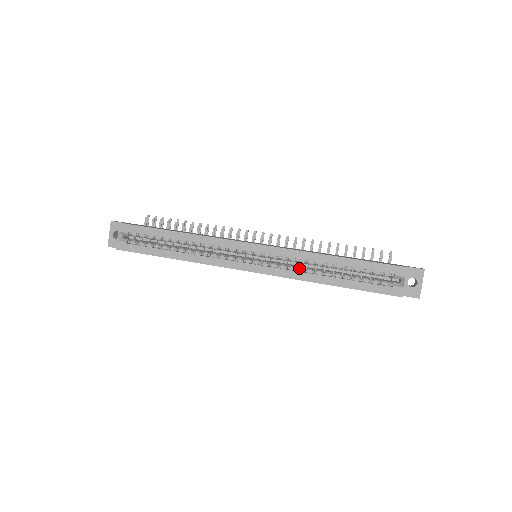
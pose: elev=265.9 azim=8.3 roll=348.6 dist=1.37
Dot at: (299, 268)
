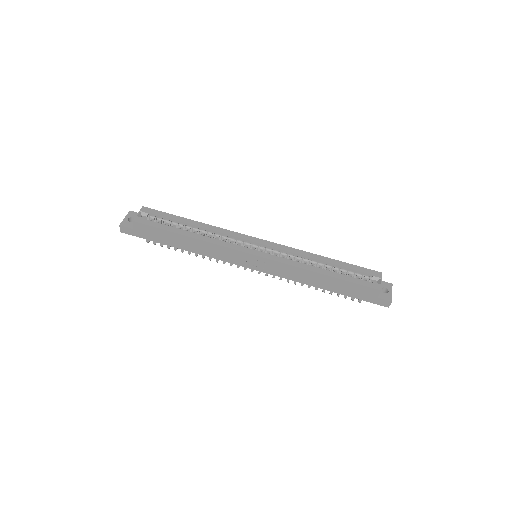
Dot at: (296, 261)
